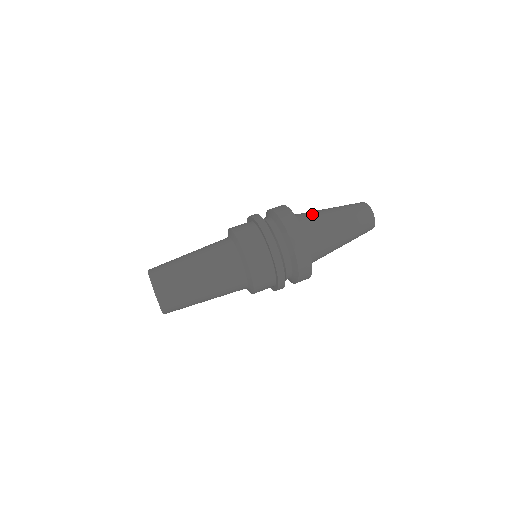
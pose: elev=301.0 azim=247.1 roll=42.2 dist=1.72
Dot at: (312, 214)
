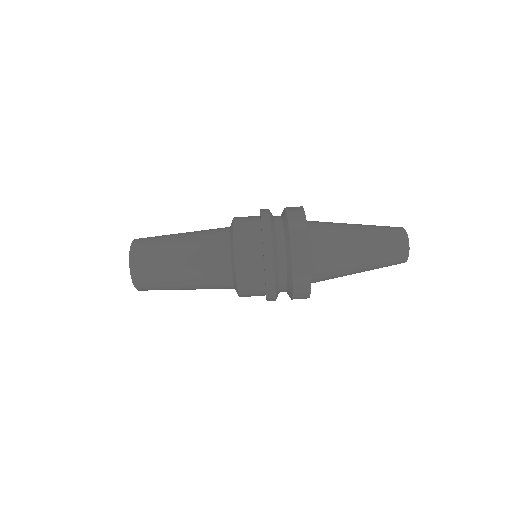
Dot at: (337, 267)
